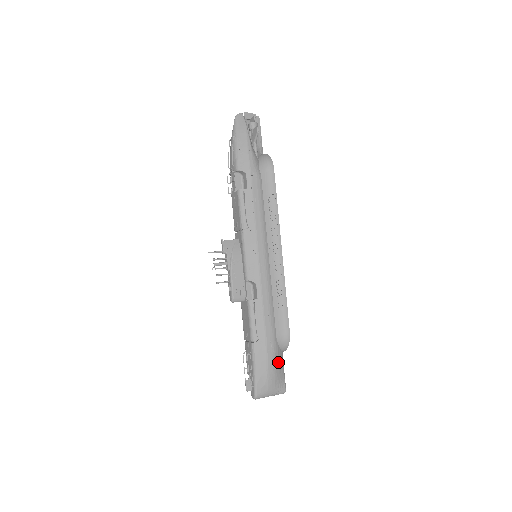
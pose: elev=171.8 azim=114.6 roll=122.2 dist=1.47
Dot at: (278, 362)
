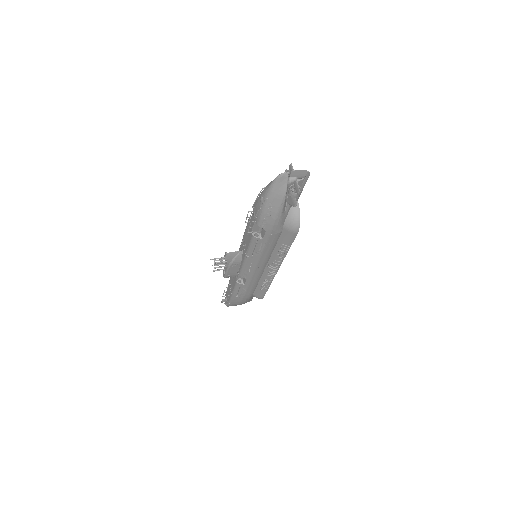
Dot at: occluded
